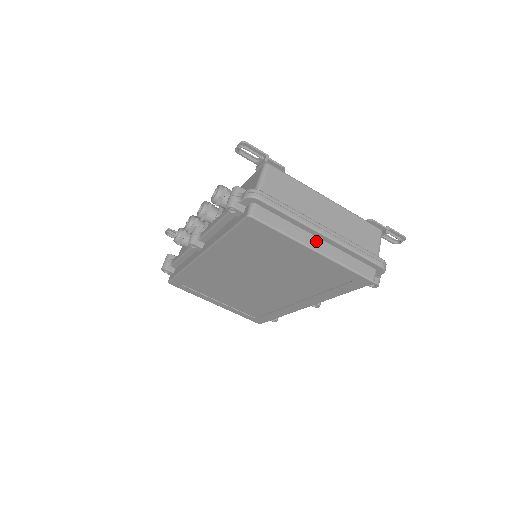
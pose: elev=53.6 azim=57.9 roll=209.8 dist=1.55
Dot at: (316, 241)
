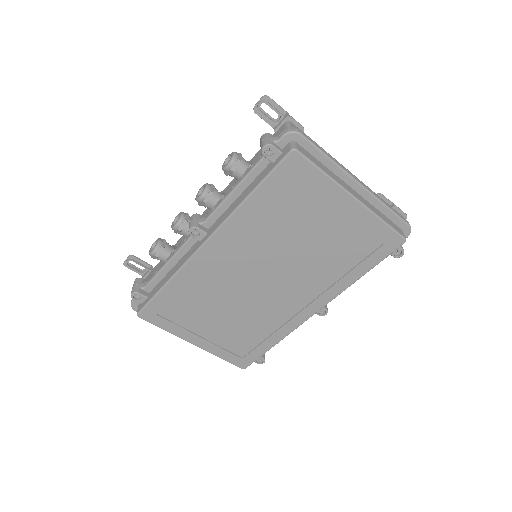
Dot at: (352, 190)
